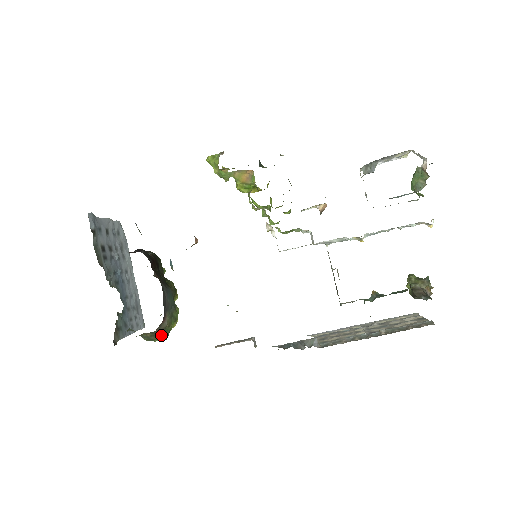
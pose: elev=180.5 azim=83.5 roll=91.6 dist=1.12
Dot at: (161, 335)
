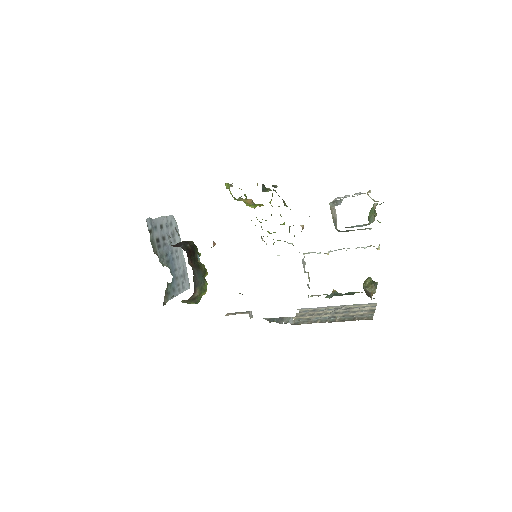
Dot at: (194, 301)
